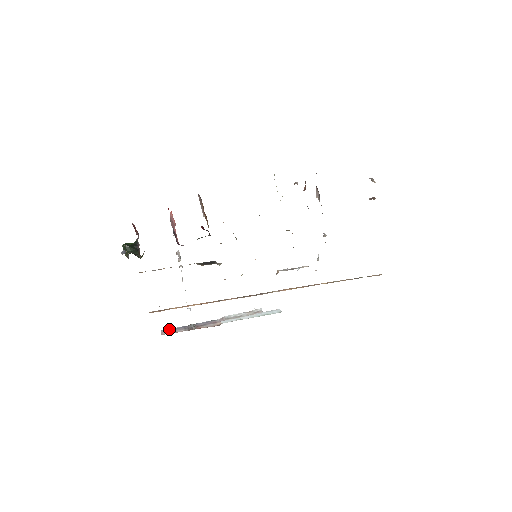
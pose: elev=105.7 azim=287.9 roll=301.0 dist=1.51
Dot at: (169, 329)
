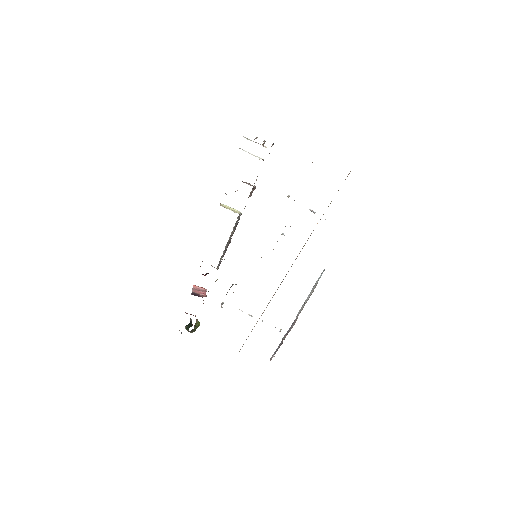
Dot at: (273, 354)
